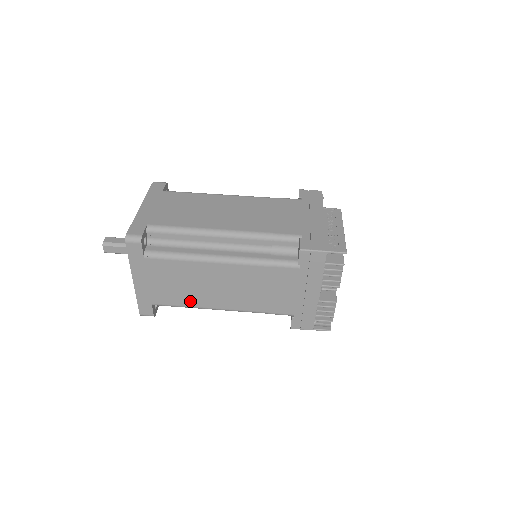
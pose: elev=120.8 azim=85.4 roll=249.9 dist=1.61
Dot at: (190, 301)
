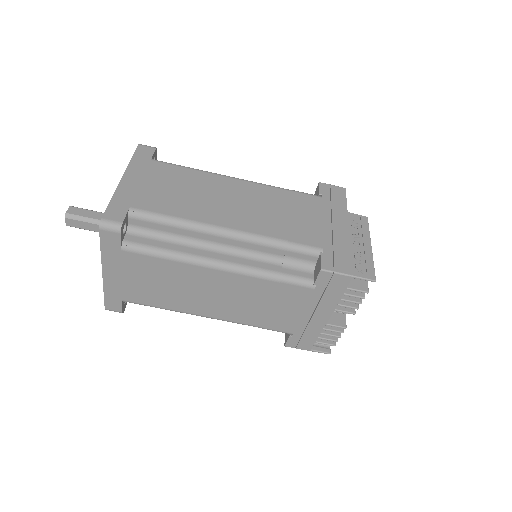
Dot at: (171, 304)
